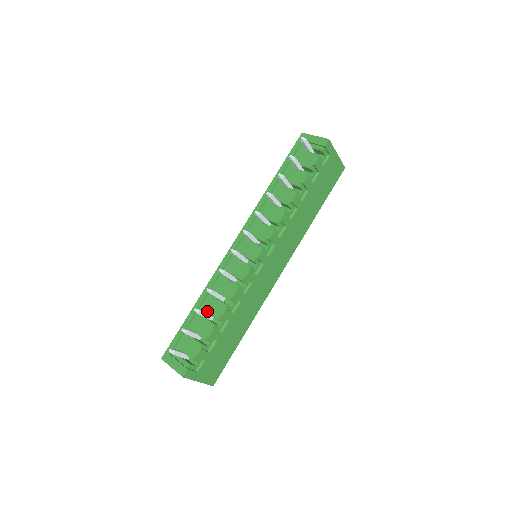
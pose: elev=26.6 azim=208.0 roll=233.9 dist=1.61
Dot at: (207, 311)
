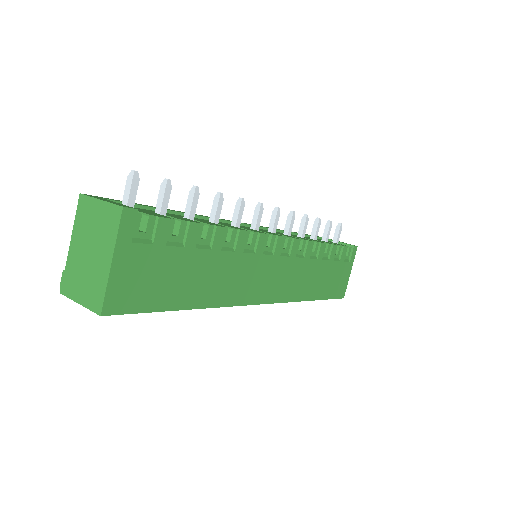
Dot at: (191, 218)
